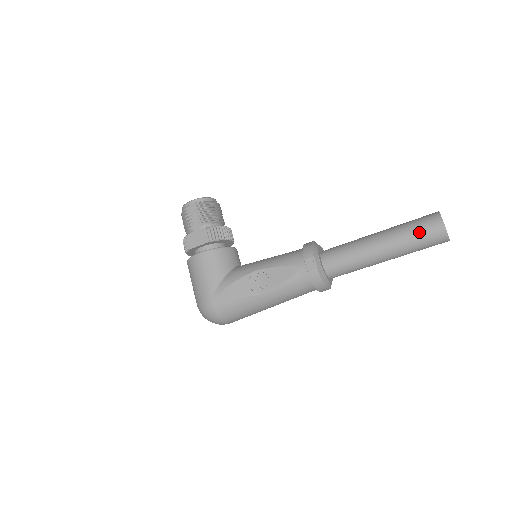
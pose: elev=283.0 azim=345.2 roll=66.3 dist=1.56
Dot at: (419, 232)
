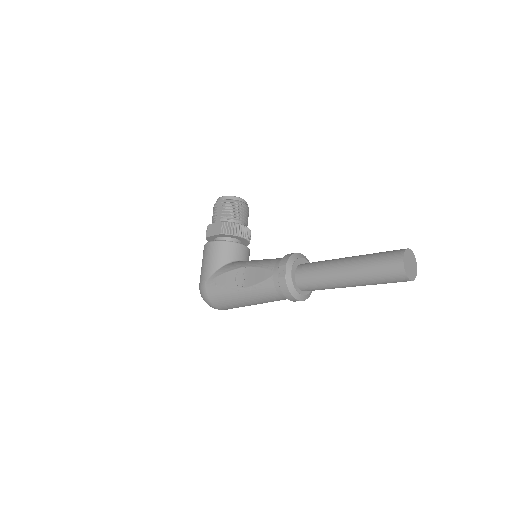
Dot at: (379, 264)
